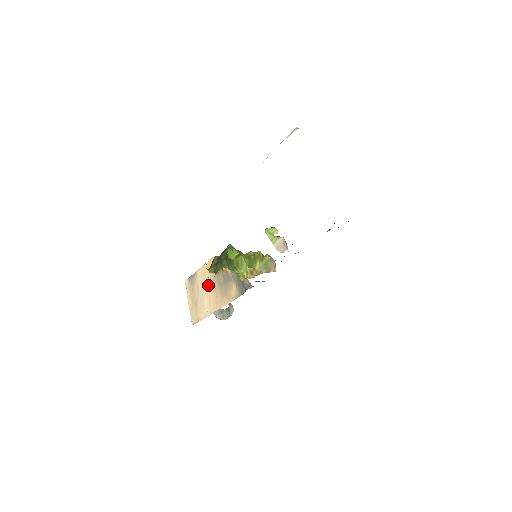
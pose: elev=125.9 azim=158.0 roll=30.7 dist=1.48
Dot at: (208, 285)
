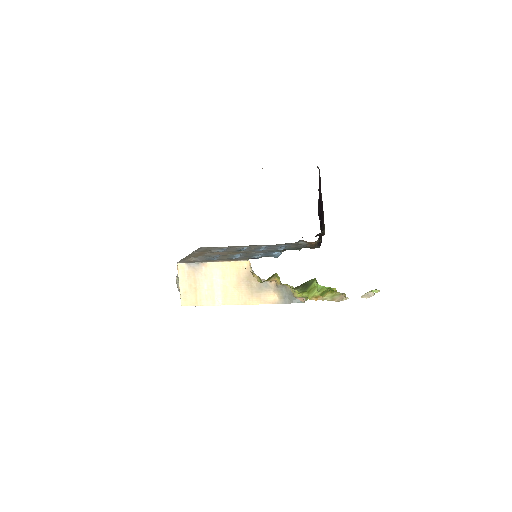
Dot at: (228, 281)
